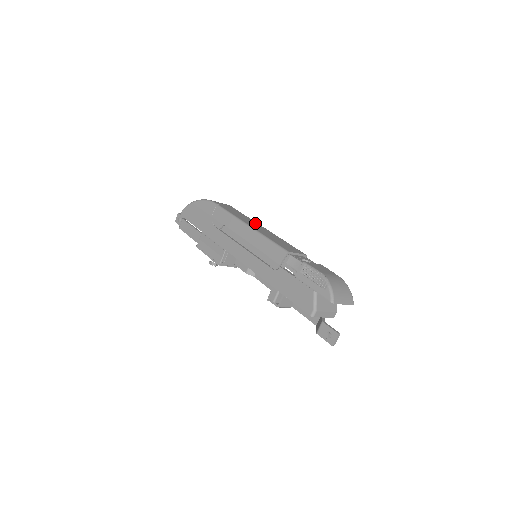
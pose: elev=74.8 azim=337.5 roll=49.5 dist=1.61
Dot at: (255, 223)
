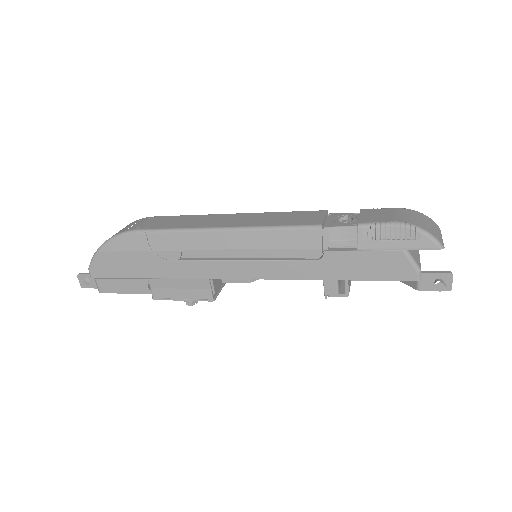
Dot at: (217, 217)
